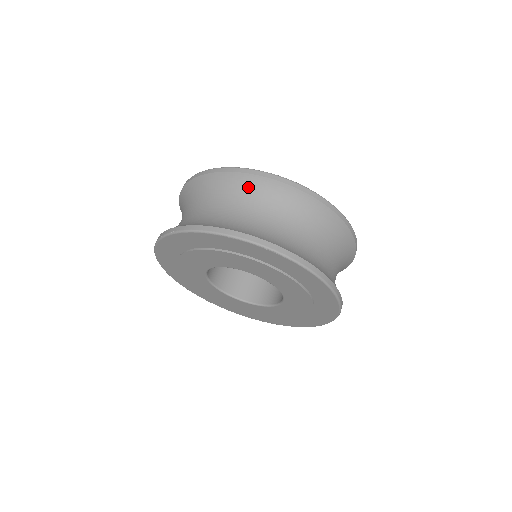
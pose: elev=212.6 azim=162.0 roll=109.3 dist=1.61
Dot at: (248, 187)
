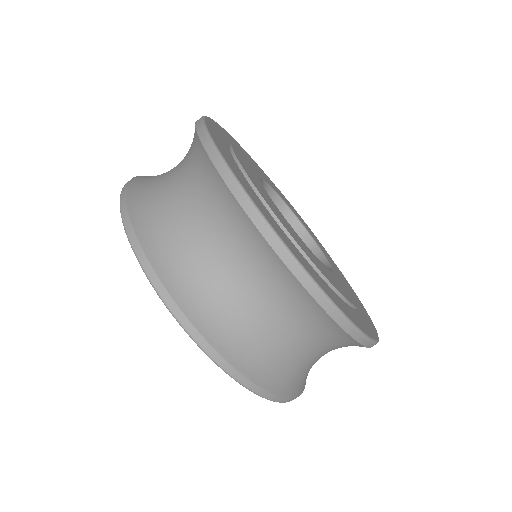
Dot at: (224, 207)
